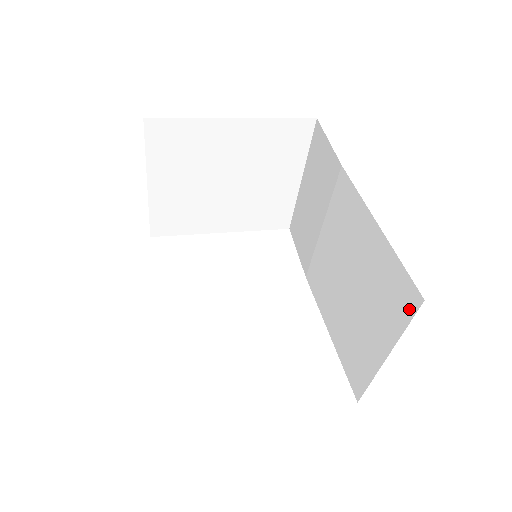
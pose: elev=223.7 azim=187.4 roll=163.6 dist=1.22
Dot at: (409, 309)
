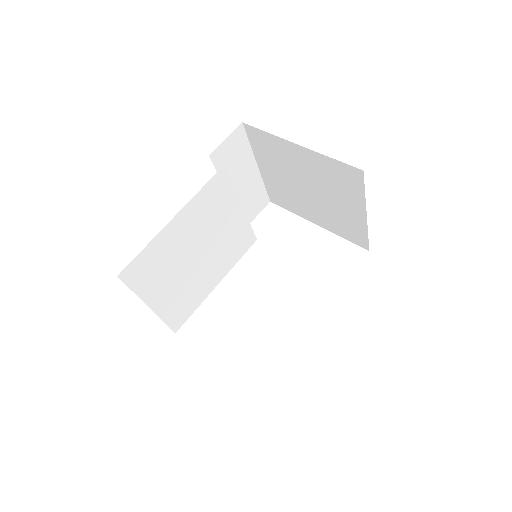
Dot at: occluded
